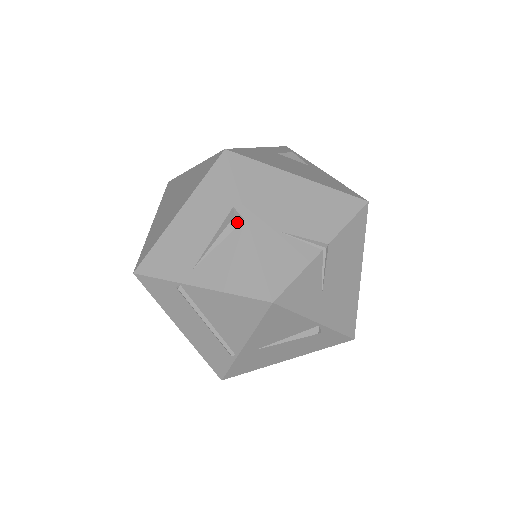
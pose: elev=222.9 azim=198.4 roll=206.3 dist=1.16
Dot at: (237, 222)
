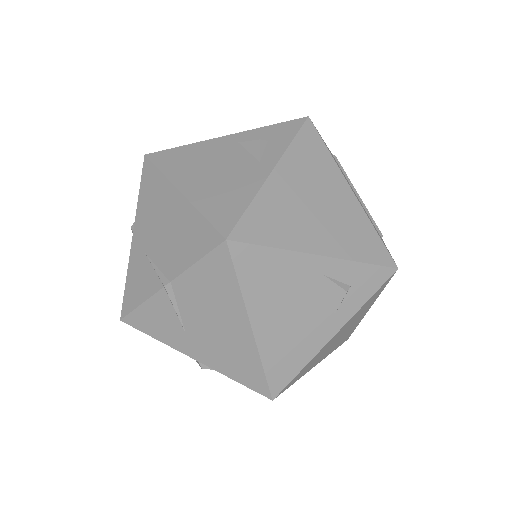
Dot at: occluded
